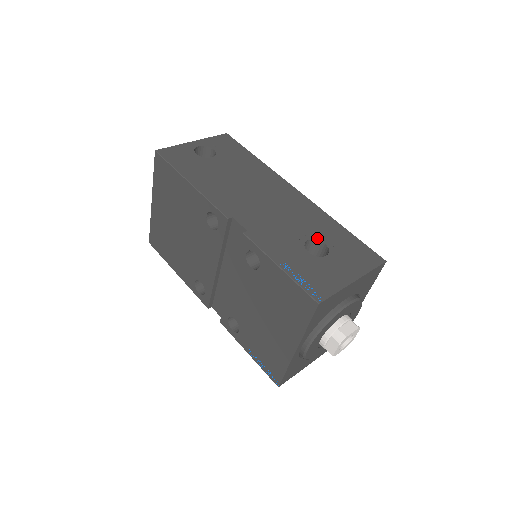
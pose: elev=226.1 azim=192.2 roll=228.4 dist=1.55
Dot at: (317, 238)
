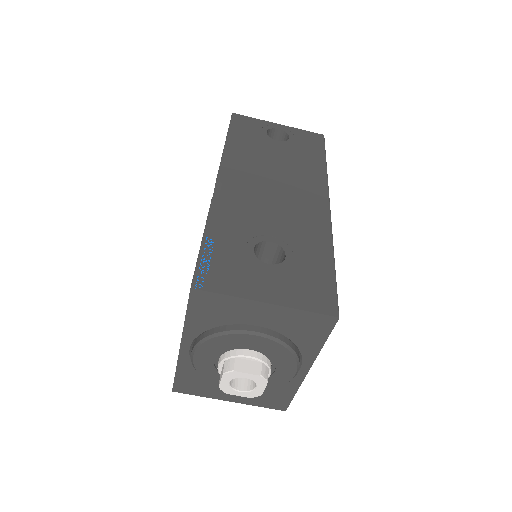
Dot at: (284, 247)
